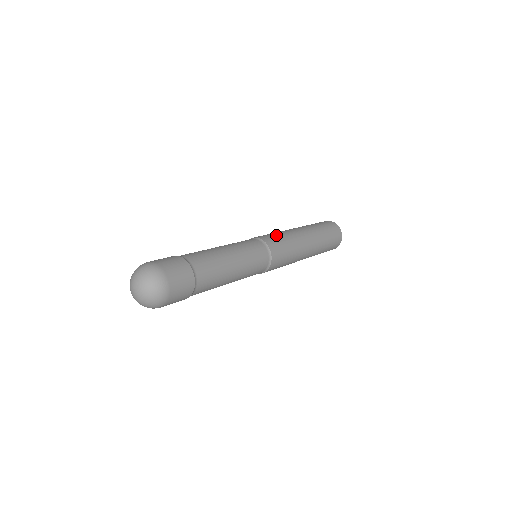
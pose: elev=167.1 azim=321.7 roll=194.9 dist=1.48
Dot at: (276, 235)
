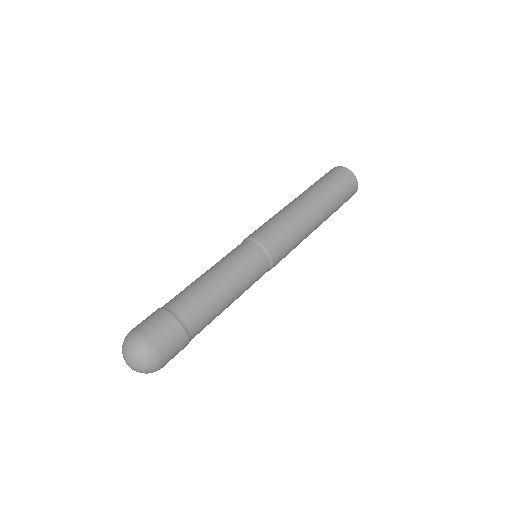
Dot at: (271, 224)
